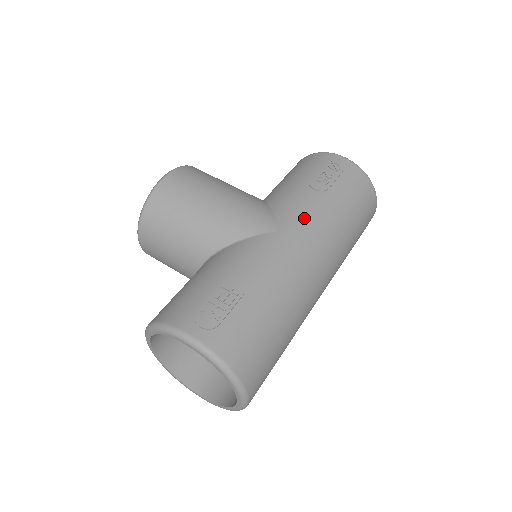
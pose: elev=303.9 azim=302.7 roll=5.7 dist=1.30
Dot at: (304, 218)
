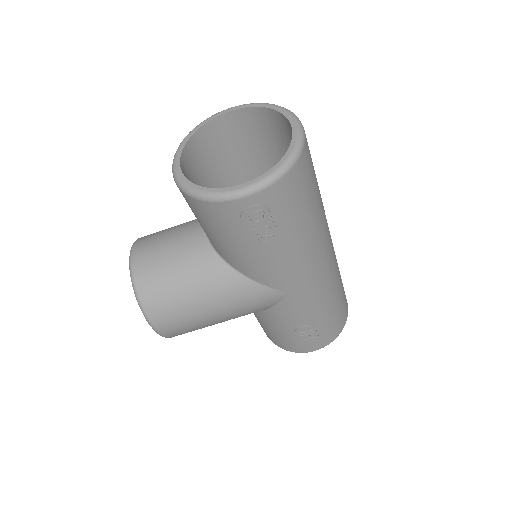
Dot at: (292, 273)
